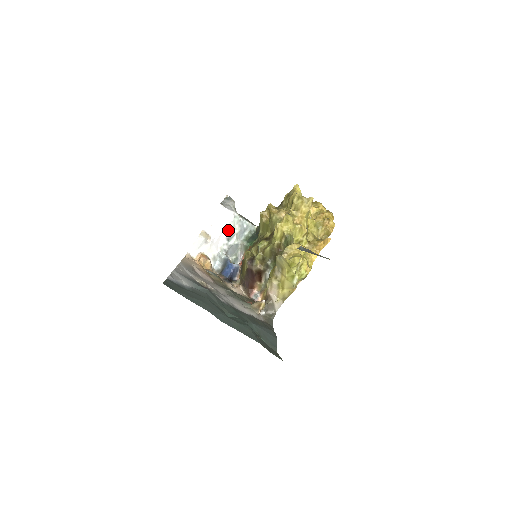
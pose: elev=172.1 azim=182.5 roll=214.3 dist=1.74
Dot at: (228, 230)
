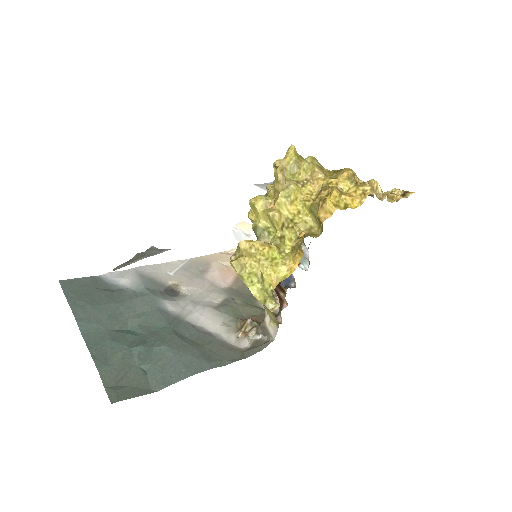
Dot at: occluded
